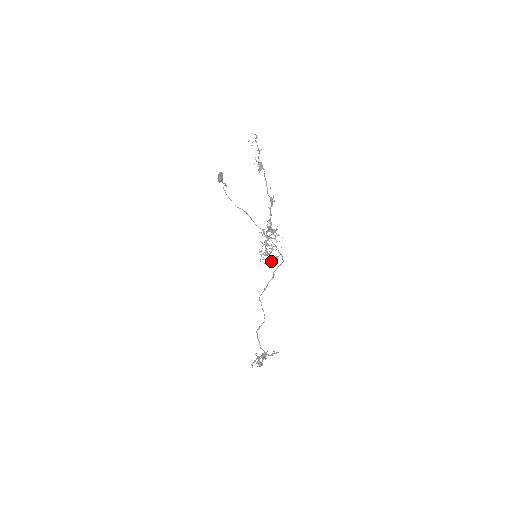
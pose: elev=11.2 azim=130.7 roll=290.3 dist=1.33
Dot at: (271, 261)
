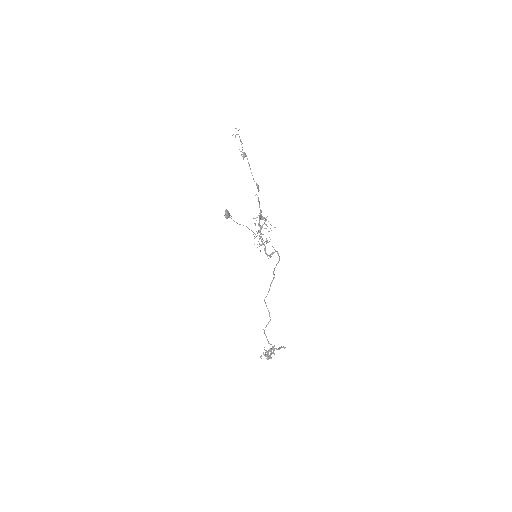
Dot at: occluded
